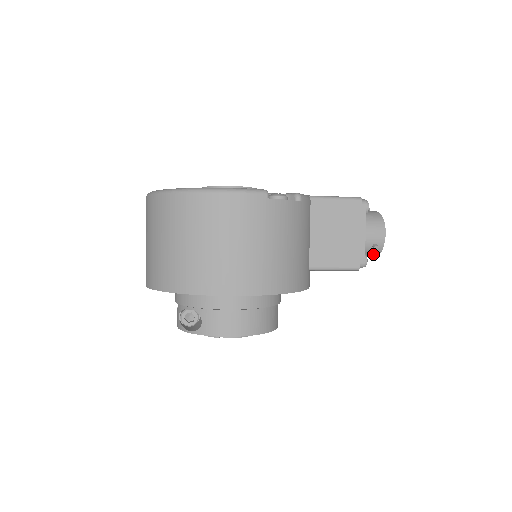
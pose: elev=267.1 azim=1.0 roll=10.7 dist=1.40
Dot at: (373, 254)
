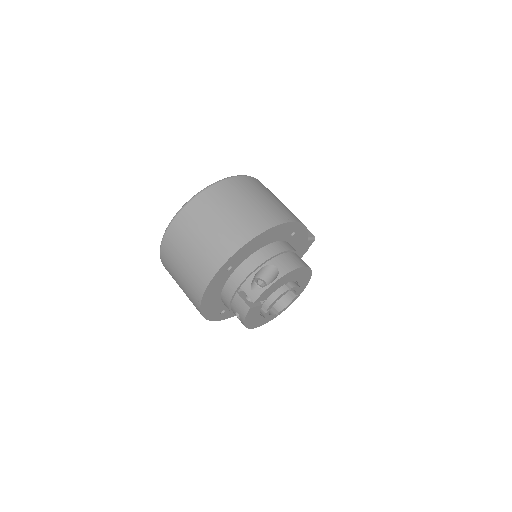
Dot at: occluded
